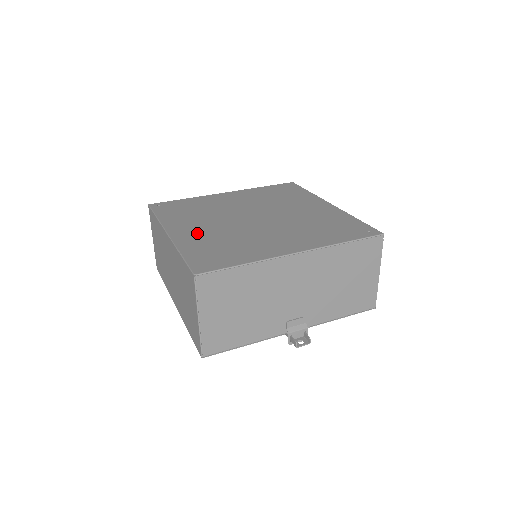
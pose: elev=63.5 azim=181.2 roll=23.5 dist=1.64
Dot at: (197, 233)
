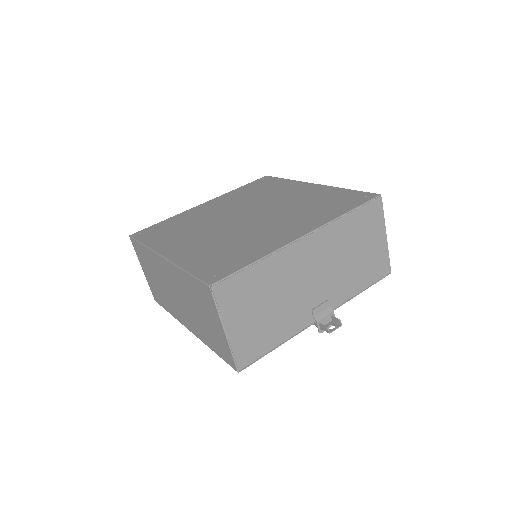
Dot at: (193, 247)
